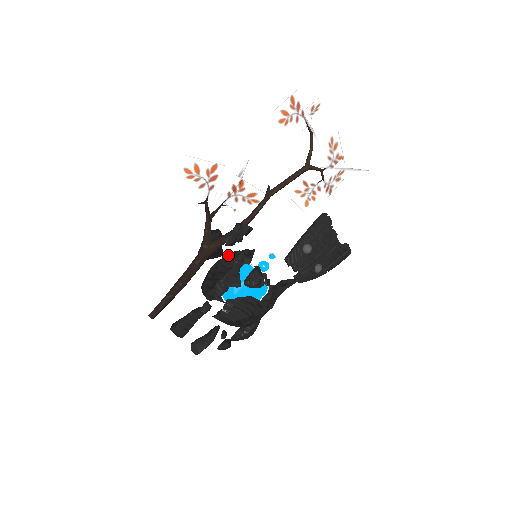
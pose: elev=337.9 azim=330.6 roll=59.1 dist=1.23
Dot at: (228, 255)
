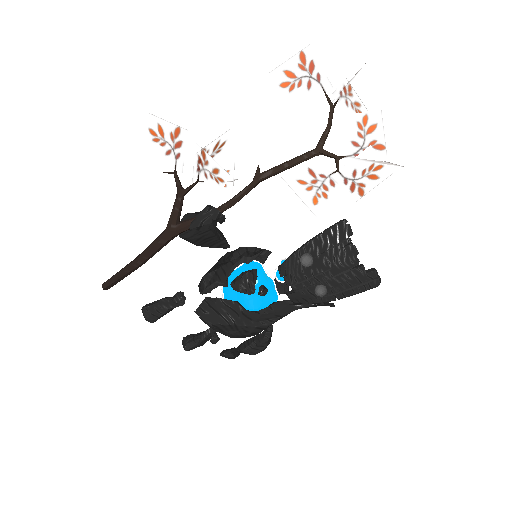
Dot at: occluded
